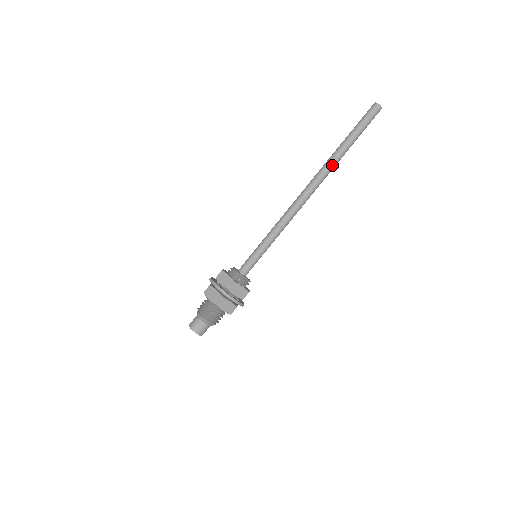
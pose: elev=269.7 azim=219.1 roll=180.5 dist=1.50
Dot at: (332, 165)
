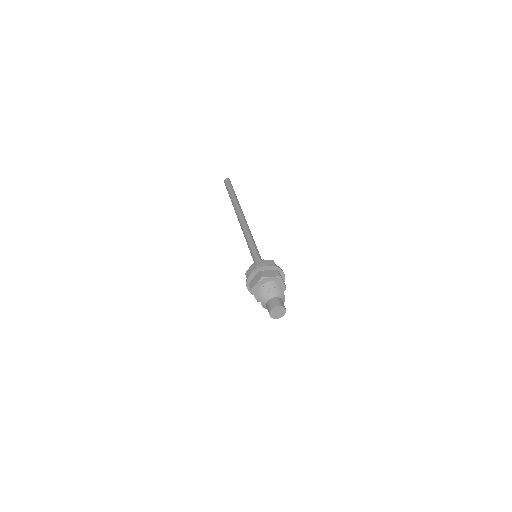
Dot at: (239, 204)
